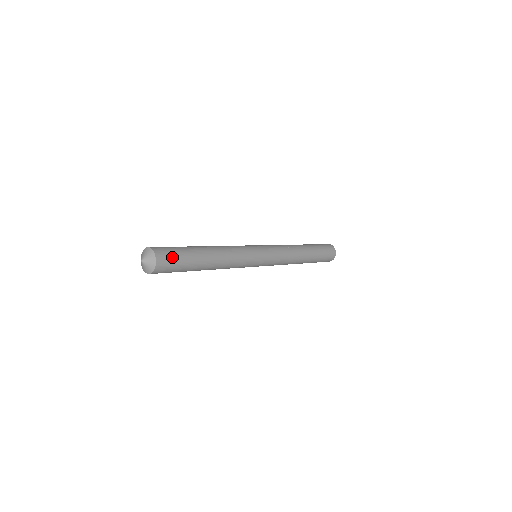
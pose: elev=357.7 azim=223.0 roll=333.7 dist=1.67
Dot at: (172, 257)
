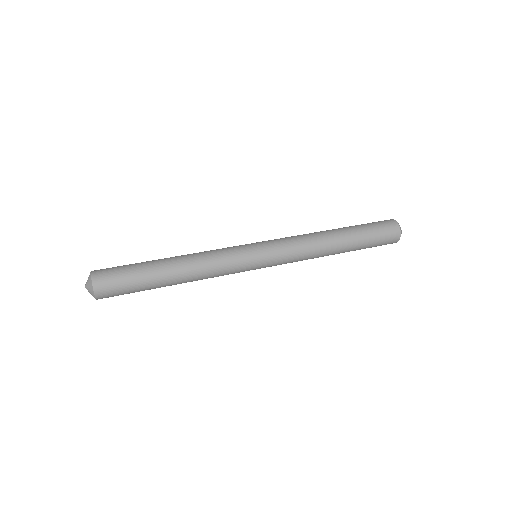
Dot at: (114, 272)
